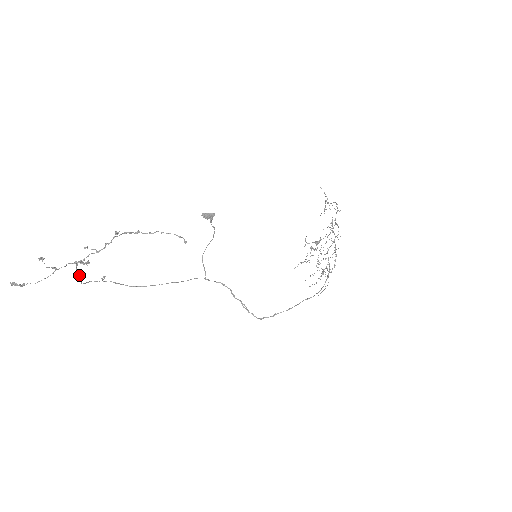
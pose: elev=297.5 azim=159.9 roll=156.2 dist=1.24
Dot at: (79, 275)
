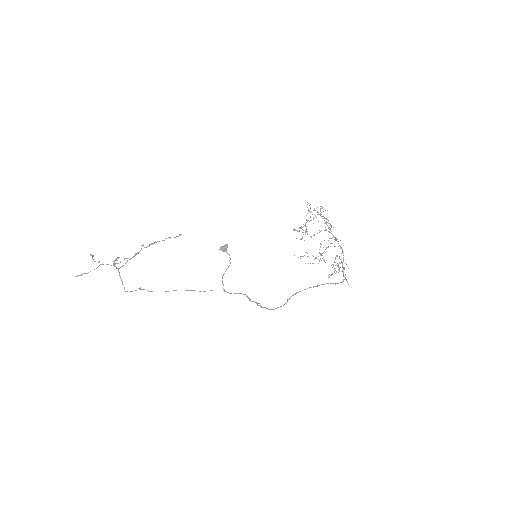
Dot at: (122, 282)
